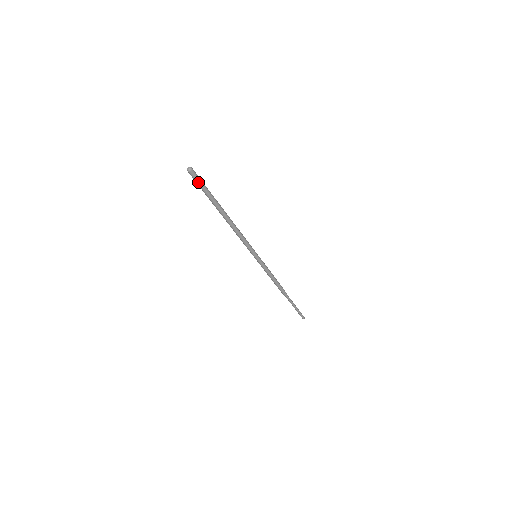
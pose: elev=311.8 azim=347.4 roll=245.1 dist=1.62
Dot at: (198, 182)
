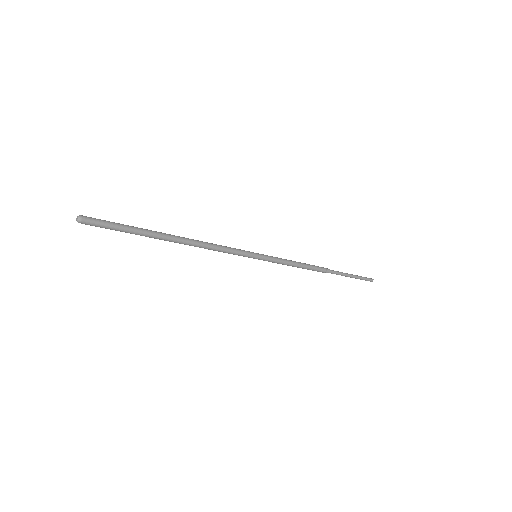
Dot at: (103, 227)
